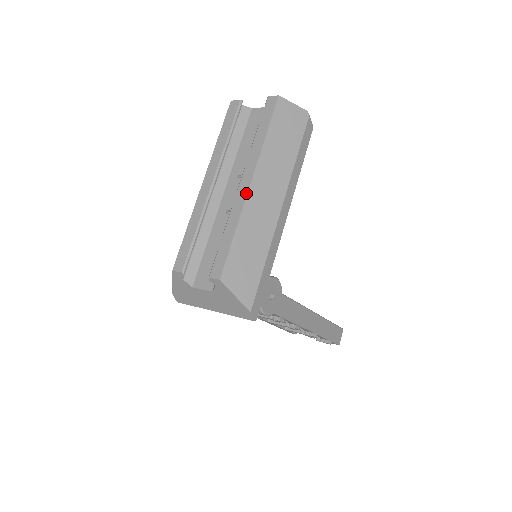
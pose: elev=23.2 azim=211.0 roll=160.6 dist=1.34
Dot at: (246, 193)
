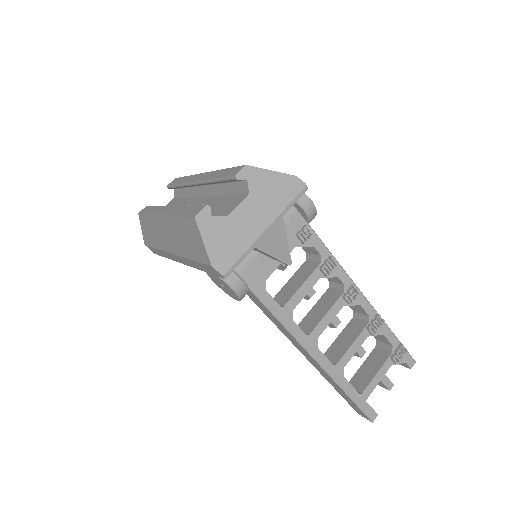
Dot at: (206, 173)
